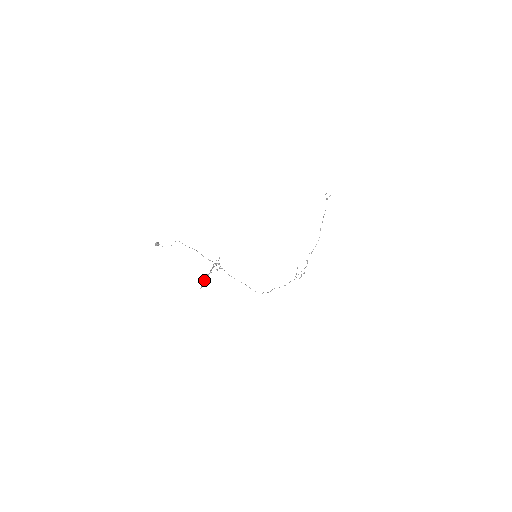
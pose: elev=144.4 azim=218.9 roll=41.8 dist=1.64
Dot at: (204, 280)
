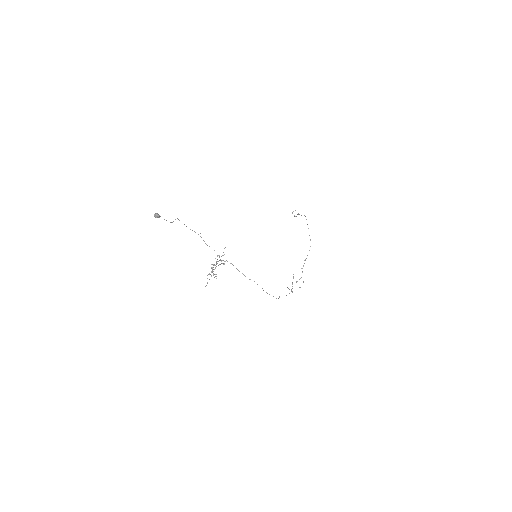
Dot at: occluded
